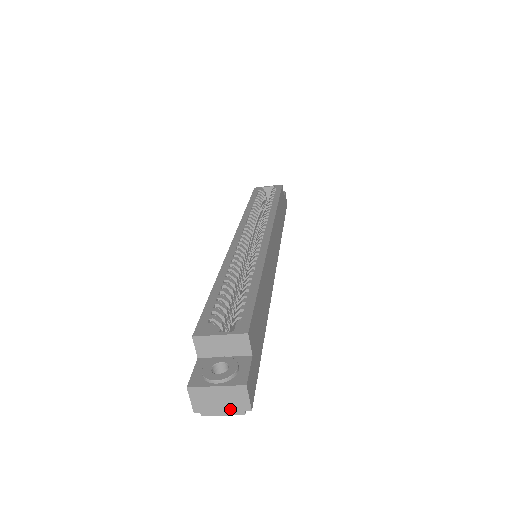
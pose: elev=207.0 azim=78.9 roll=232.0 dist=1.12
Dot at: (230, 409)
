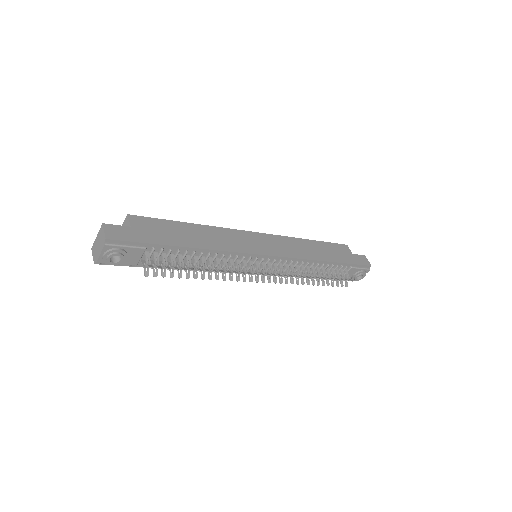
Dot at: (101, 247)
